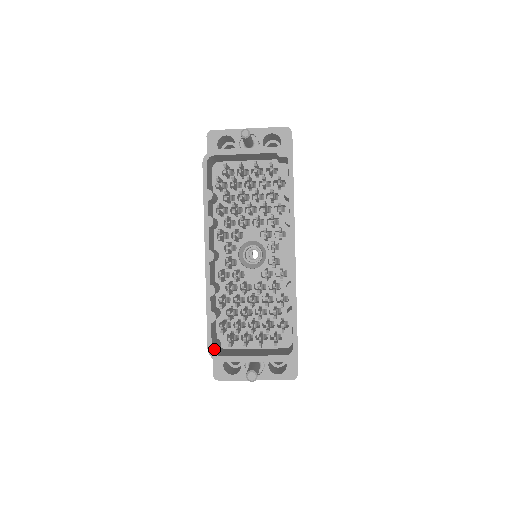
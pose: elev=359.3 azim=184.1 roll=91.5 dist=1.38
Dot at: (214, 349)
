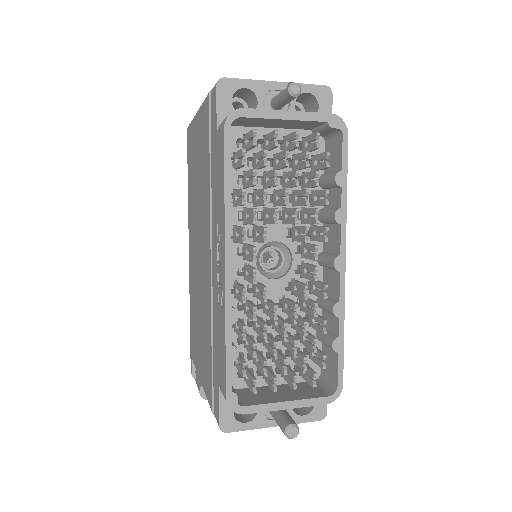
Dot at: (235, 398)
